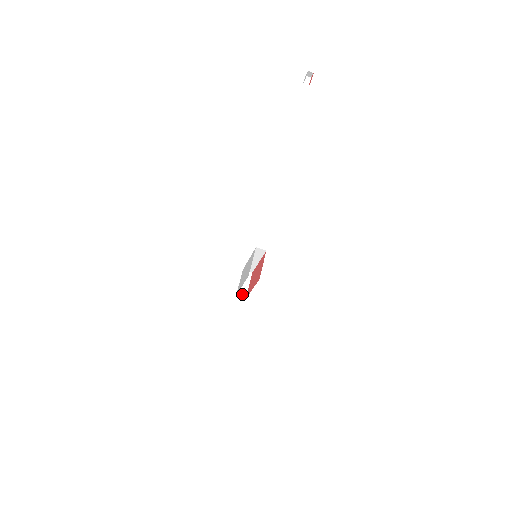
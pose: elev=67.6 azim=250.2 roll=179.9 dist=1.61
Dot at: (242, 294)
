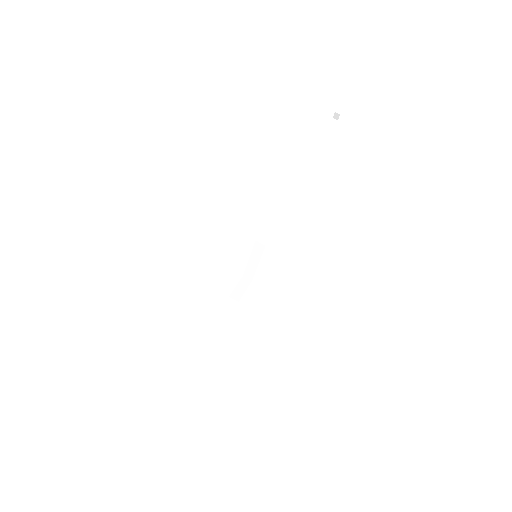
Dot at: (236, 296)
